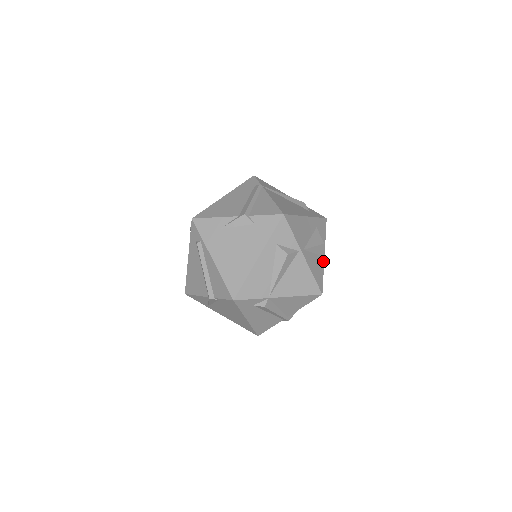
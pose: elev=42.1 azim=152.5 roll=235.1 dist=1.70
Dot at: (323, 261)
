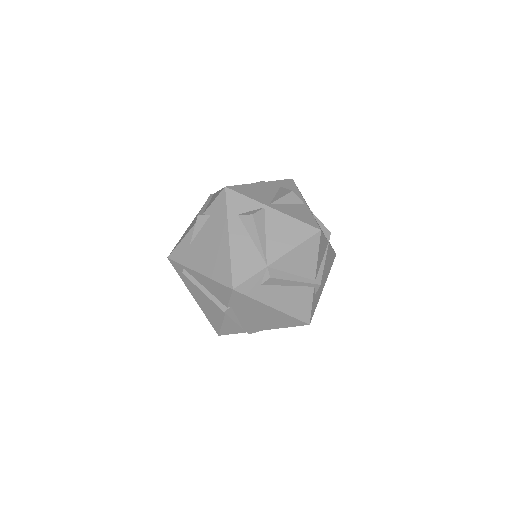
Dot at: (306, 207)
